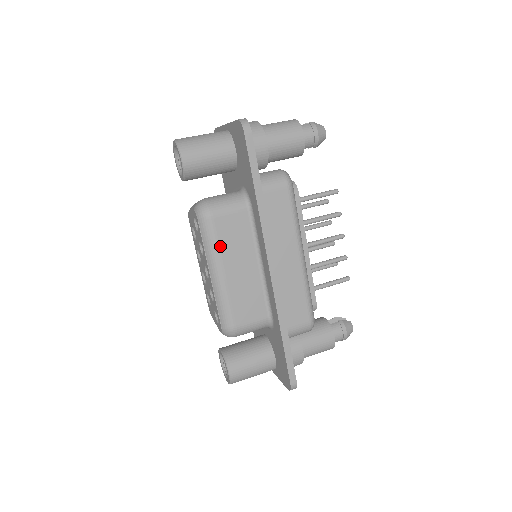
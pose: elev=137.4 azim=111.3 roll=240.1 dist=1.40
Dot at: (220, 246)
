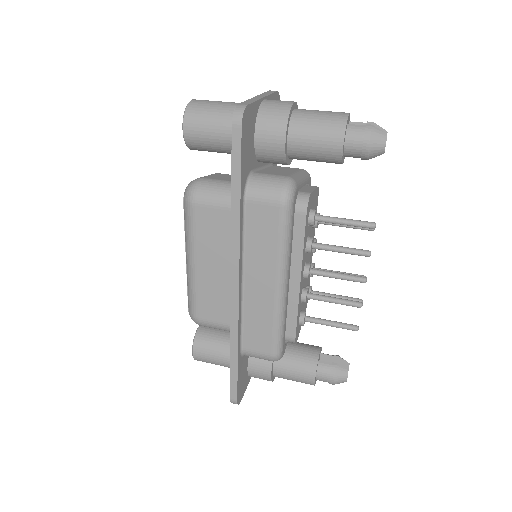
Dot at: (197, 237)
